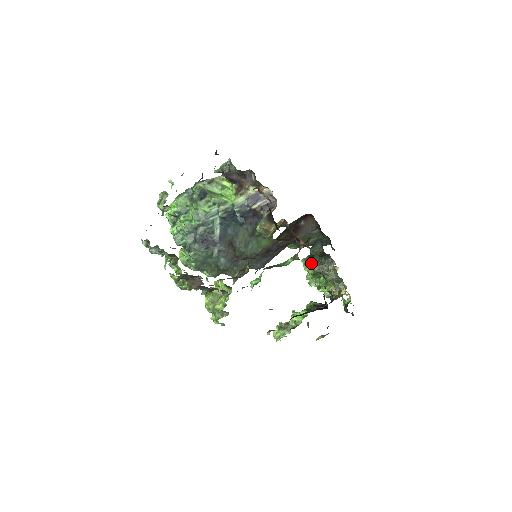
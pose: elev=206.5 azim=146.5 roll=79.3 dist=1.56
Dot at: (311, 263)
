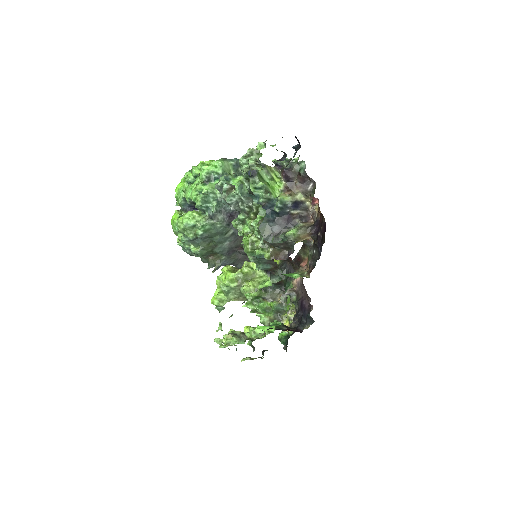
Dot at: occluded
